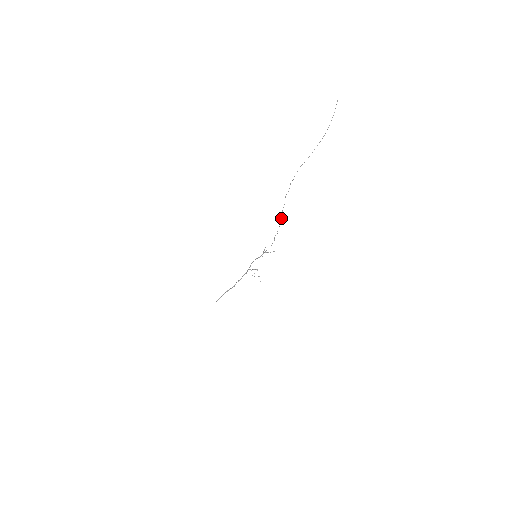
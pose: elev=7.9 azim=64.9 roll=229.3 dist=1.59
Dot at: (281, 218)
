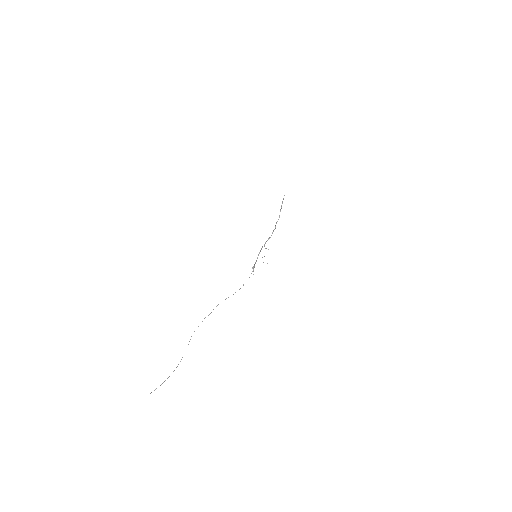
Dot at: occluded
